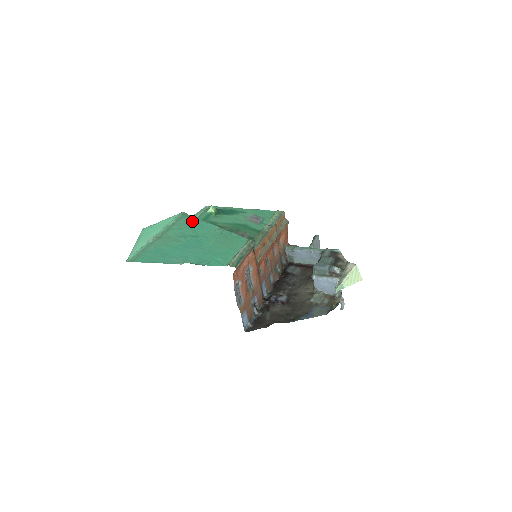
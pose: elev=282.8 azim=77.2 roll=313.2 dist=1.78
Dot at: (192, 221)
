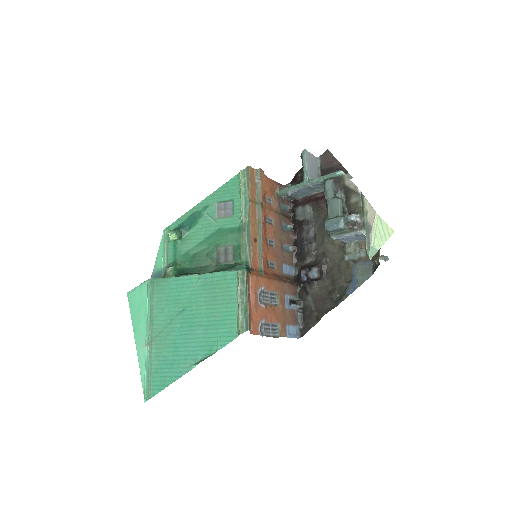
Dot at: (166, 287)
